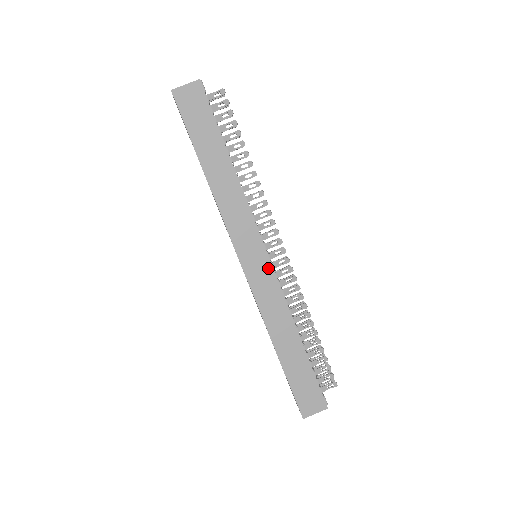
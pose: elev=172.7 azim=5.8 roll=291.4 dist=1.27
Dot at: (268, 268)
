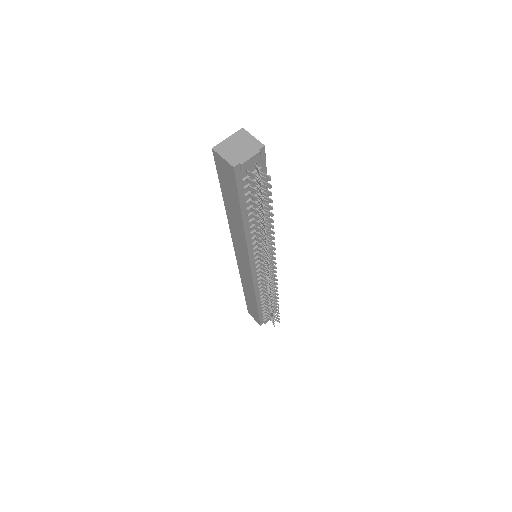
Dot at: (249, 273)
